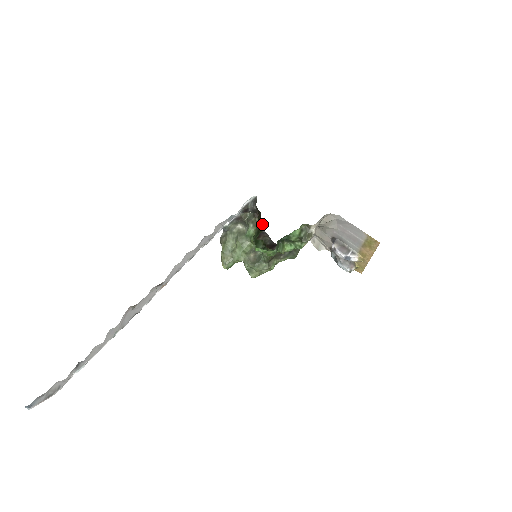
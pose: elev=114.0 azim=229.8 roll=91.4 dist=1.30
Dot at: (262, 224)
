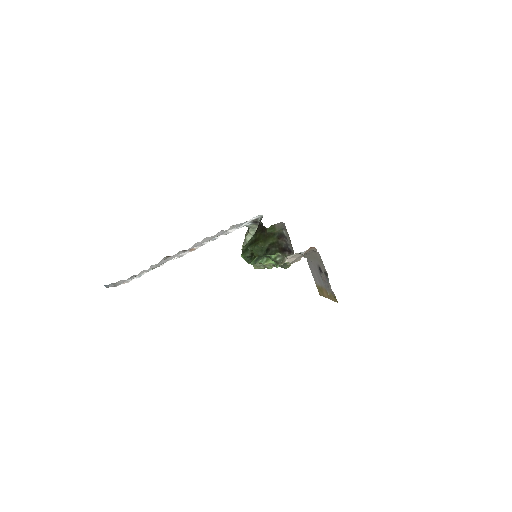
Dot at: (260, 238)
